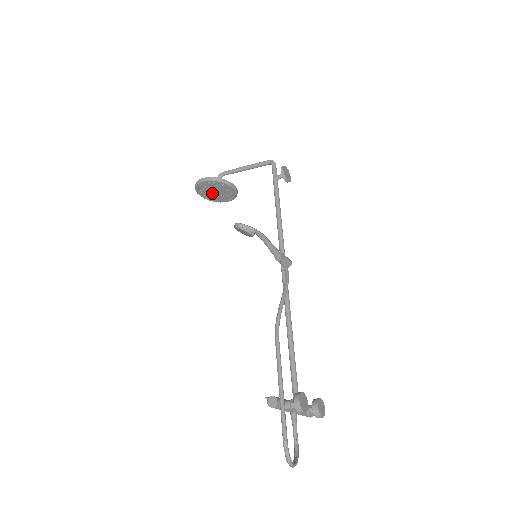
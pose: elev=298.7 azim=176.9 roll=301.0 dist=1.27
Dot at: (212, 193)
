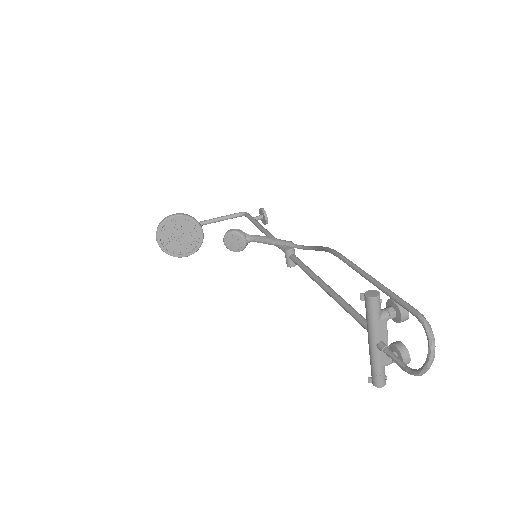
Dot at: (174, 239)
